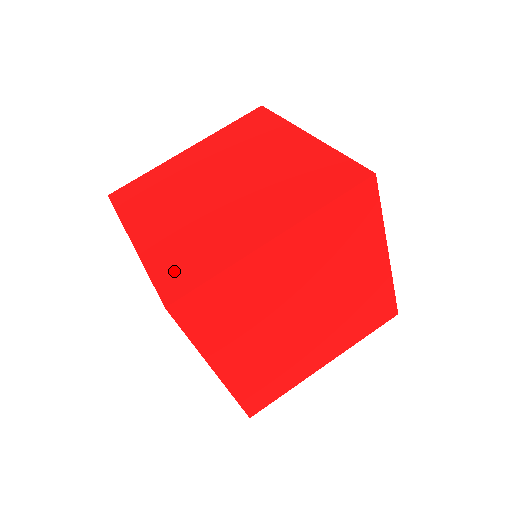
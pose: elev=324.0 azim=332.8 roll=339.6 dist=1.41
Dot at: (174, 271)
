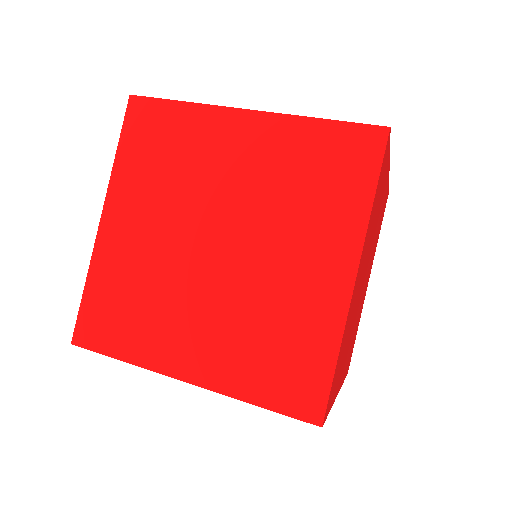
Dot at: (283, 384)
